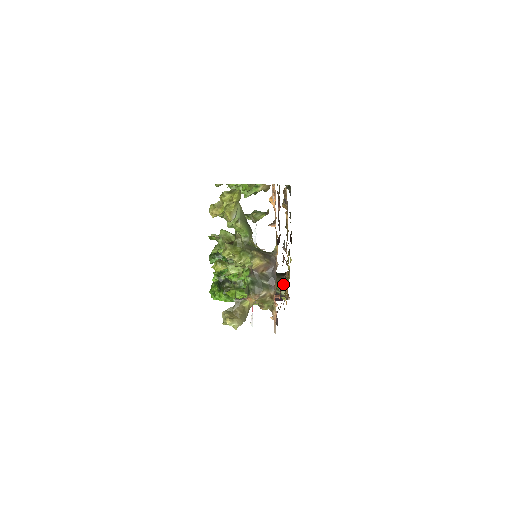
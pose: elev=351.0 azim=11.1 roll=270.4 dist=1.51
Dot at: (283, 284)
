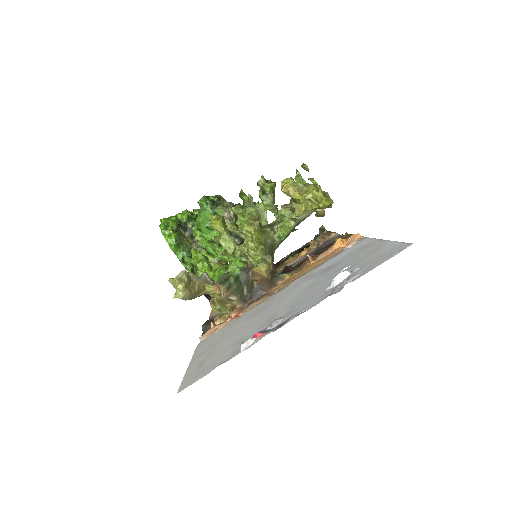
Dot at: occluded
